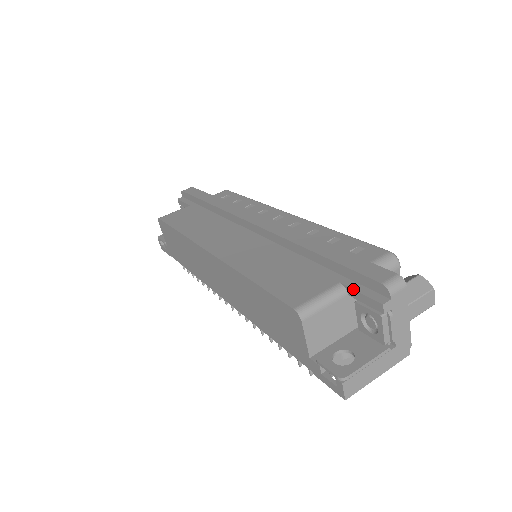
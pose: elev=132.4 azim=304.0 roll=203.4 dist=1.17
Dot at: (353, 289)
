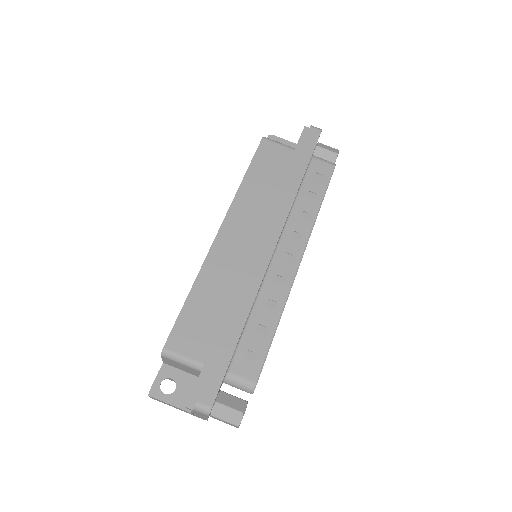
Dot at: (198, 378)
